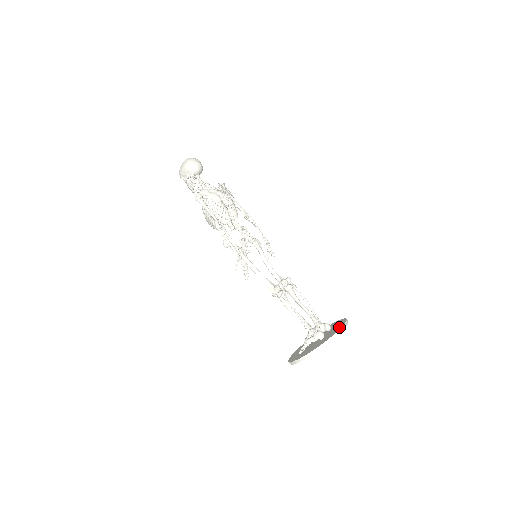
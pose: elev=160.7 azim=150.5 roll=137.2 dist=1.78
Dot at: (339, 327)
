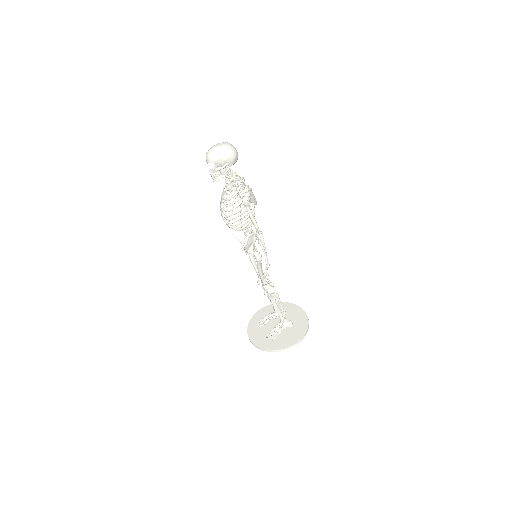
Dot at: (303, 316)
